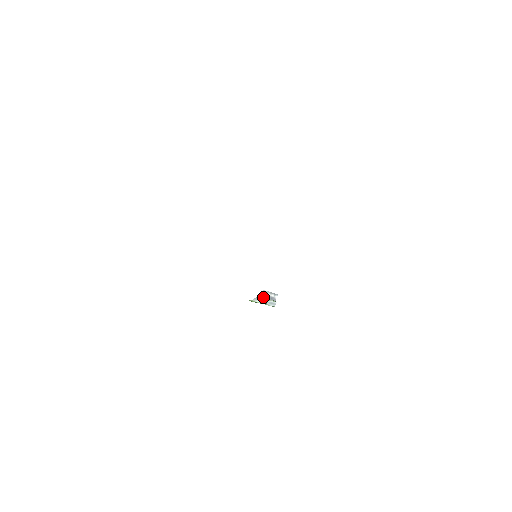
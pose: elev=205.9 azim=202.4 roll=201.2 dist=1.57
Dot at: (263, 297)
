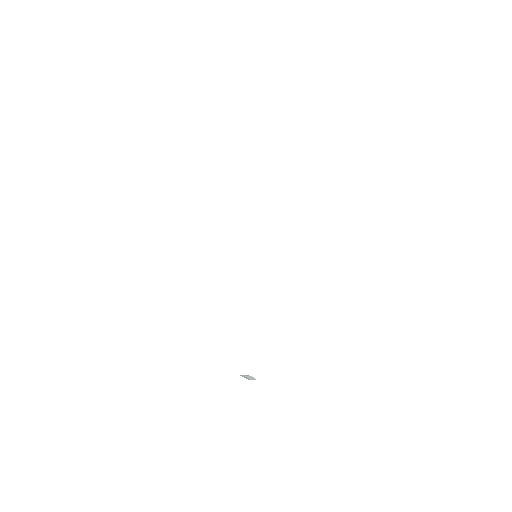
Dot at: (241, 375)
